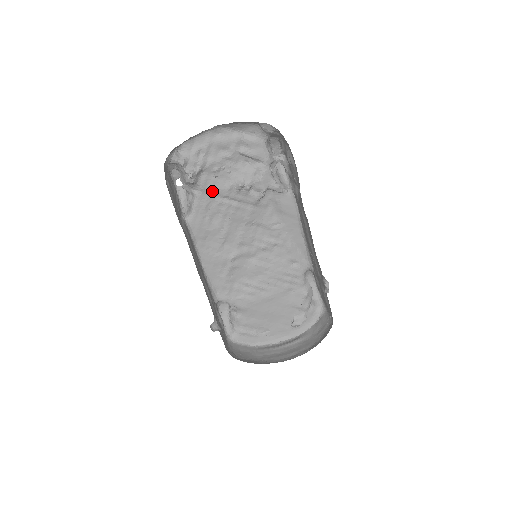
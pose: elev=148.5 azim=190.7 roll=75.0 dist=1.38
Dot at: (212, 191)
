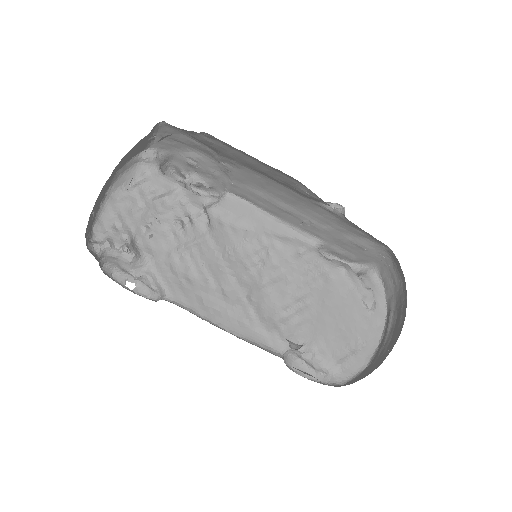
Dot at: (162, 252)
